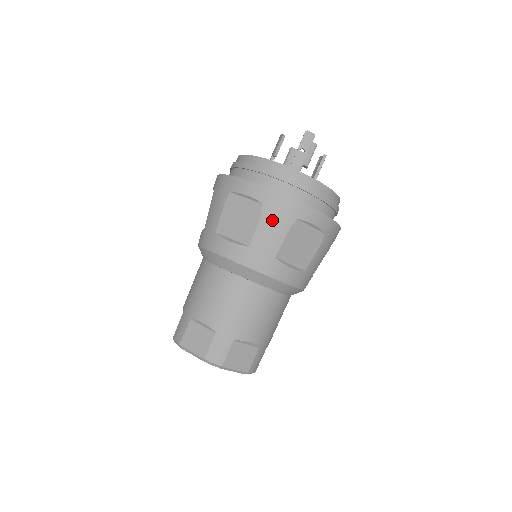
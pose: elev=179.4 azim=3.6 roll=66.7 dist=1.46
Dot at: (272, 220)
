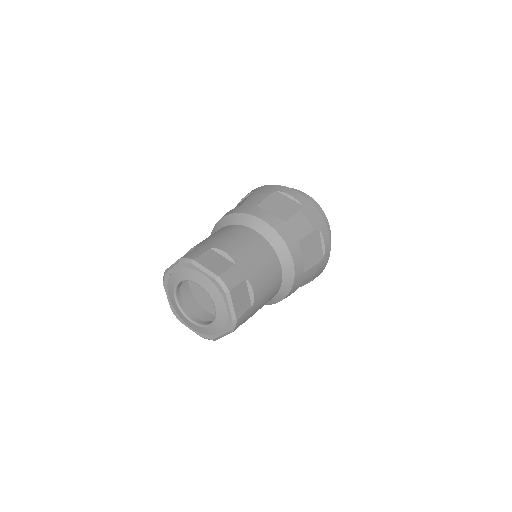
Dot at: (306, 217)
